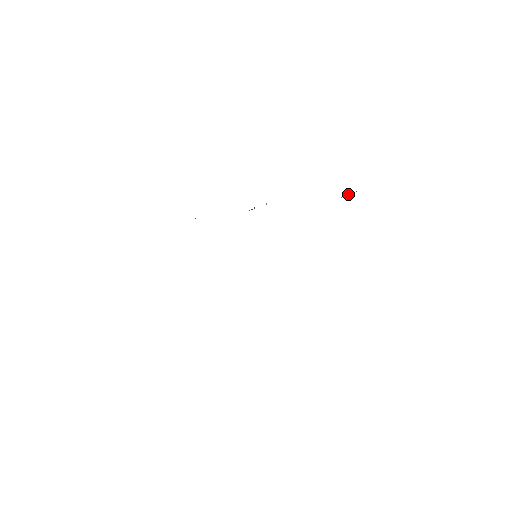
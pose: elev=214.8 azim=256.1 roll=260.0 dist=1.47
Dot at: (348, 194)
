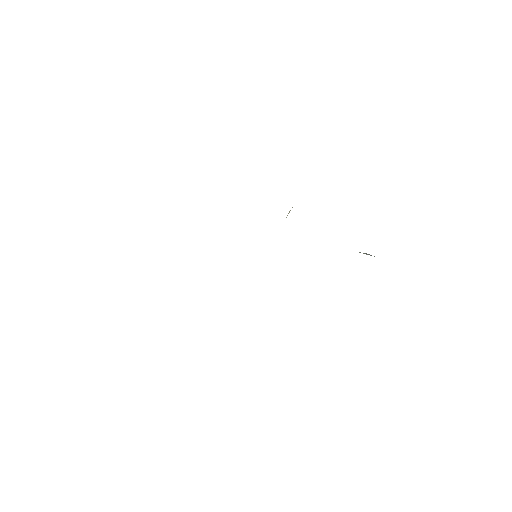
Dot at: (366, 253)
